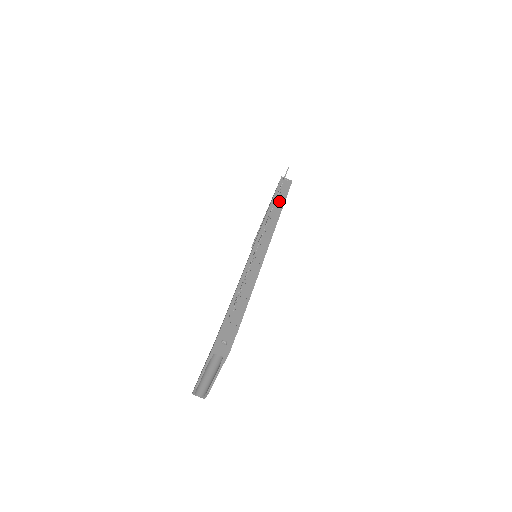
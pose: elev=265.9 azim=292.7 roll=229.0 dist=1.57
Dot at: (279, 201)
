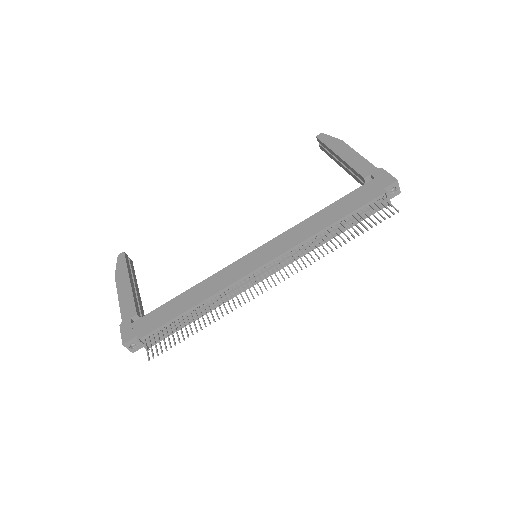
Dot at: (343, 228)
